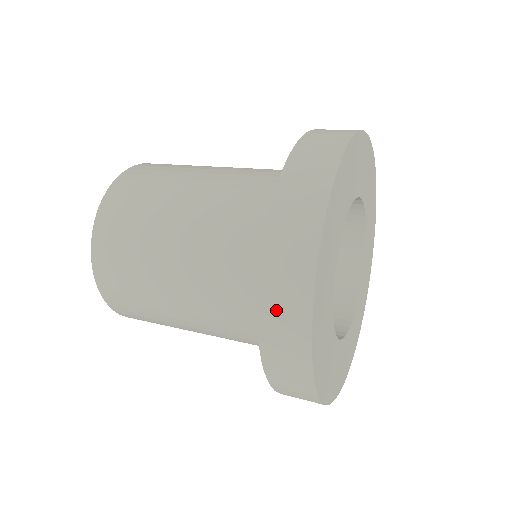
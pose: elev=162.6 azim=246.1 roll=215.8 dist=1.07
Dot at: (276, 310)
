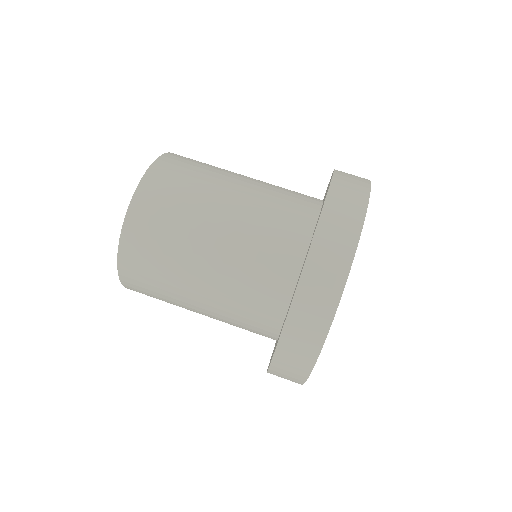
Dot at: (306, 307)
